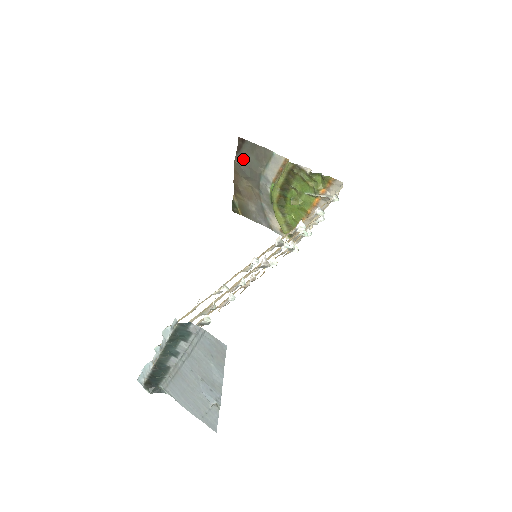
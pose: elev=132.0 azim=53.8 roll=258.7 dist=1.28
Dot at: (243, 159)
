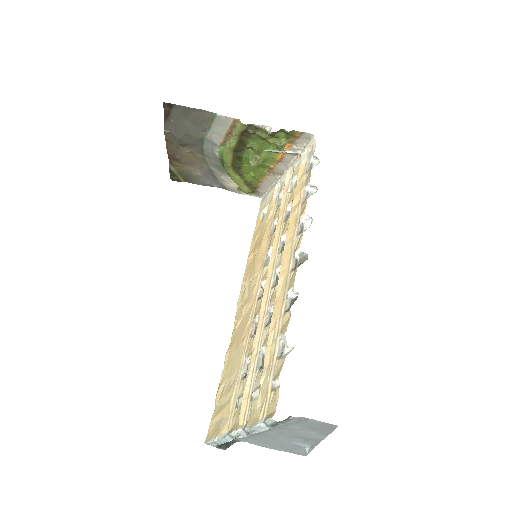
Dot at: (175, 126)
